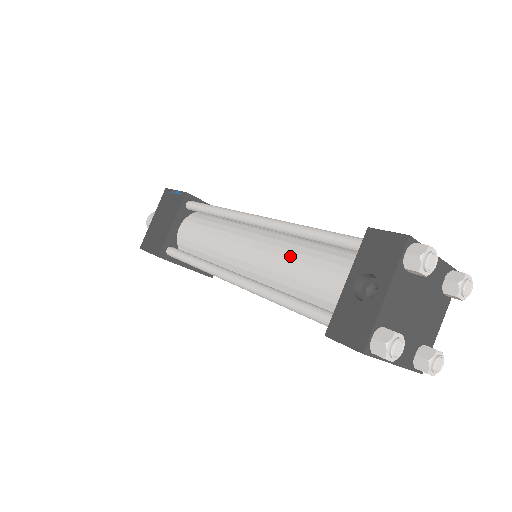
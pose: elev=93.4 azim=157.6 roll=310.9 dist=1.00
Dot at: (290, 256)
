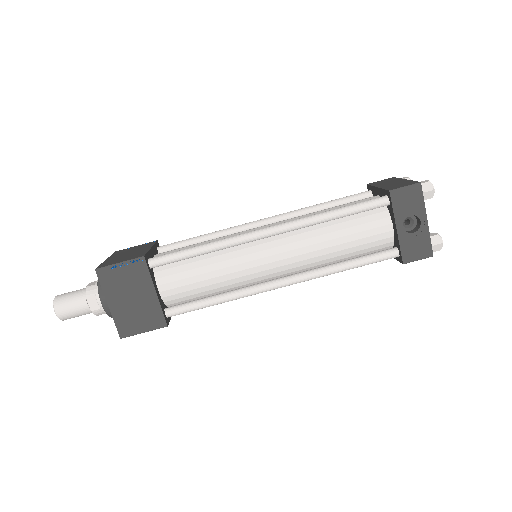
Dot at: (327, 238)
